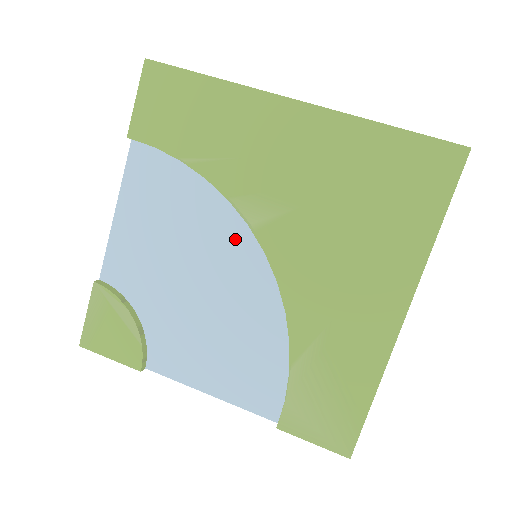
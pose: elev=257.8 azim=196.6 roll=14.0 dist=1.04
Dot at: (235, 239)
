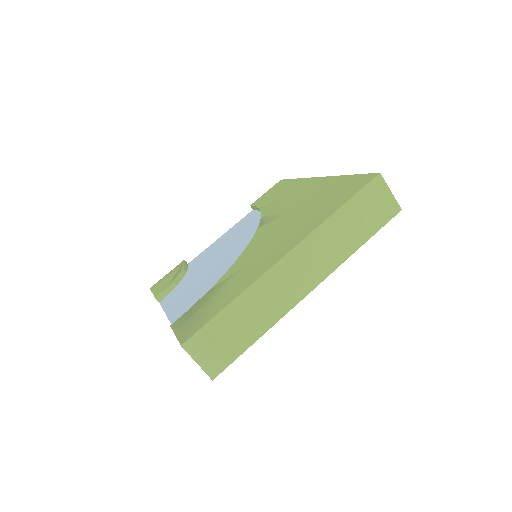
Dot at: (250, 239)
